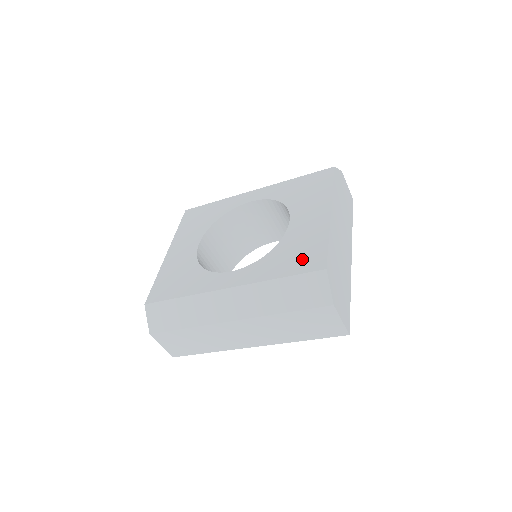
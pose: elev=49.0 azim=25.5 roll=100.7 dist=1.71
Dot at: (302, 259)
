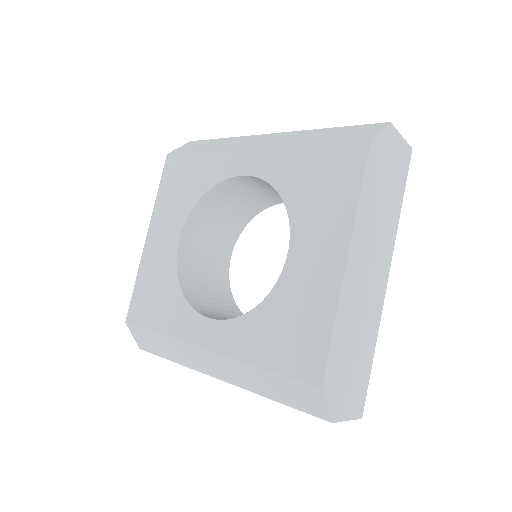
Dot at: (294, 348)
